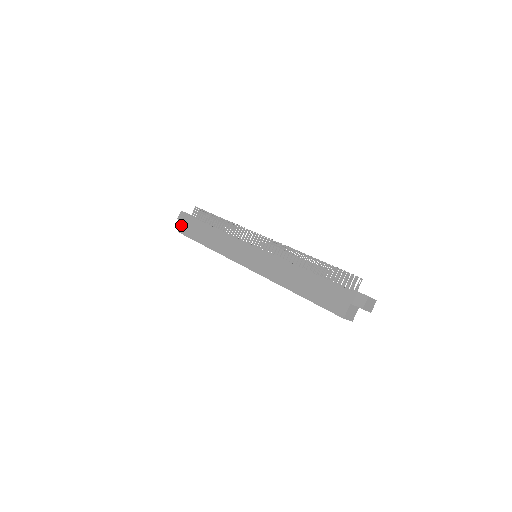
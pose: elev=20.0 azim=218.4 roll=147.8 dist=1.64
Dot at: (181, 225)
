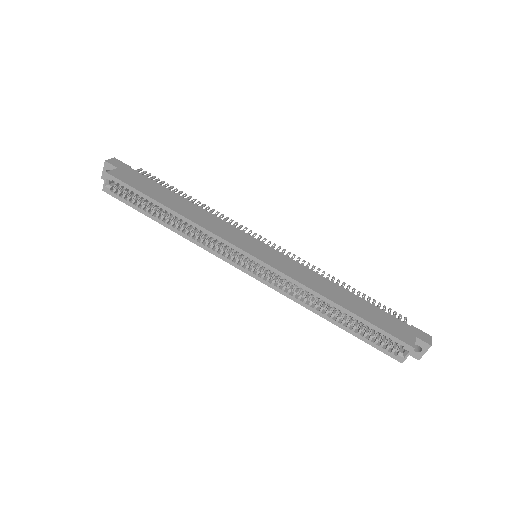
Dot at: (115, 169)
